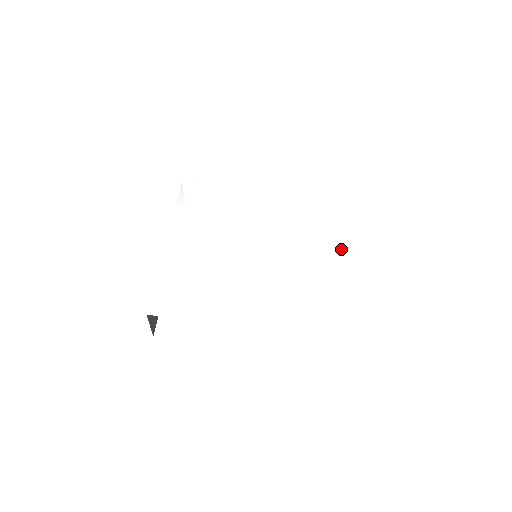
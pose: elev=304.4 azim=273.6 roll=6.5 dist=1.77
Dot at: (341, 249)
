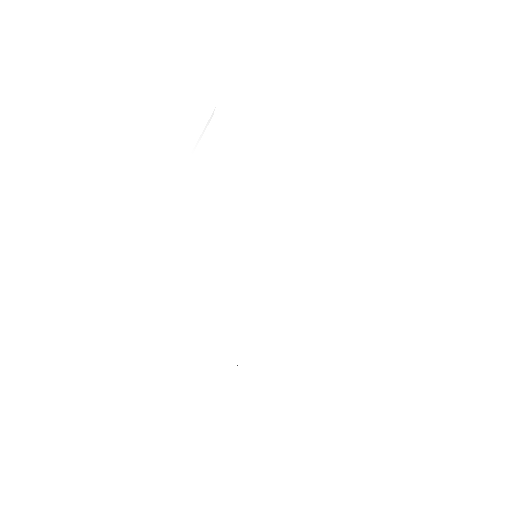
Dot at: (341, 304)
